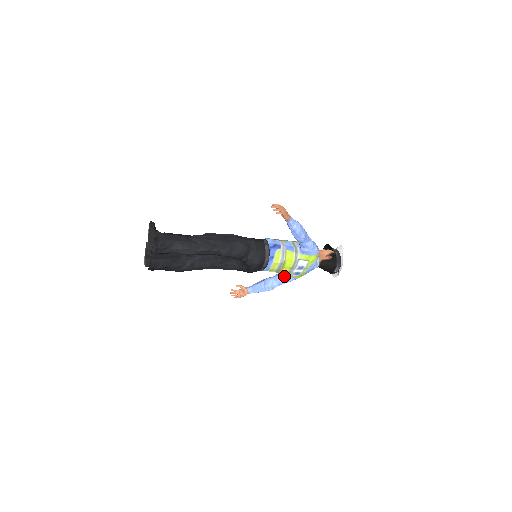
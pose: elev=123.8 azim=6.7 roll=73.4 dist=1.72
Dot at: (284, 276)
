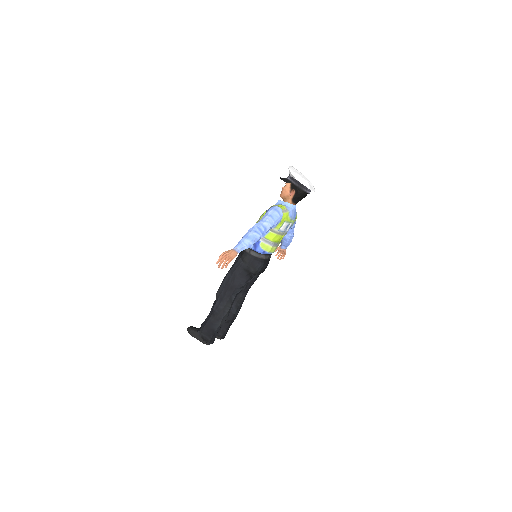
Dot at: occluded
